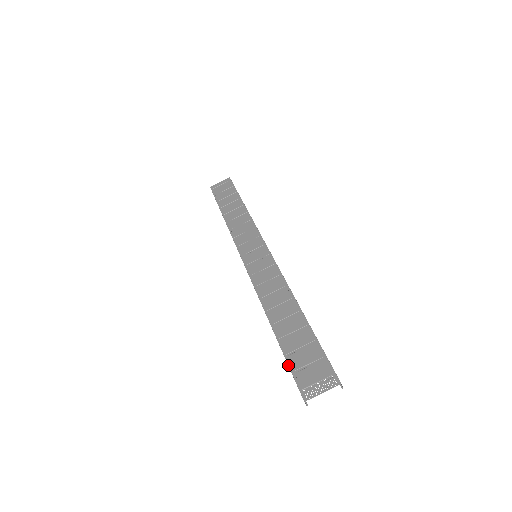
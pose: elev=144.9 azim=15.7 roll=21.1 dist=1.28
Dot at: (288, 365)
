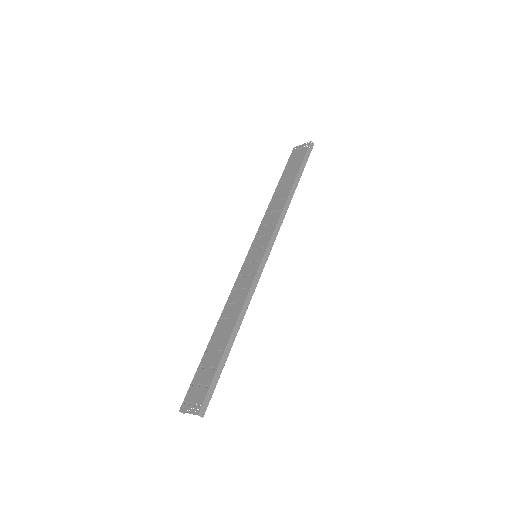
Dot at: (194, 376)
